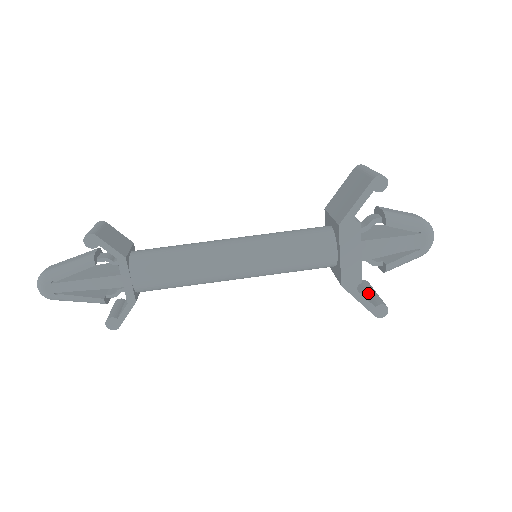
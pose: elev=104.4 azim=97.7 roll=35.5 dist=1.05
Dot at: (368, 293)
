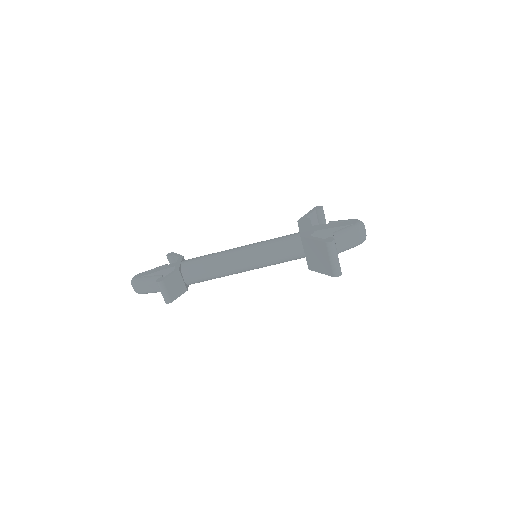
Dot at: occluded
